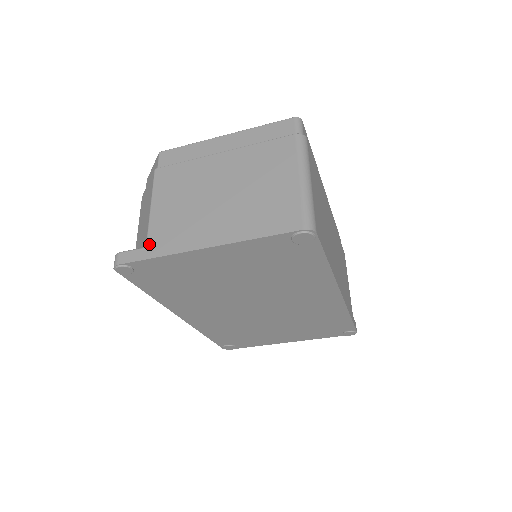
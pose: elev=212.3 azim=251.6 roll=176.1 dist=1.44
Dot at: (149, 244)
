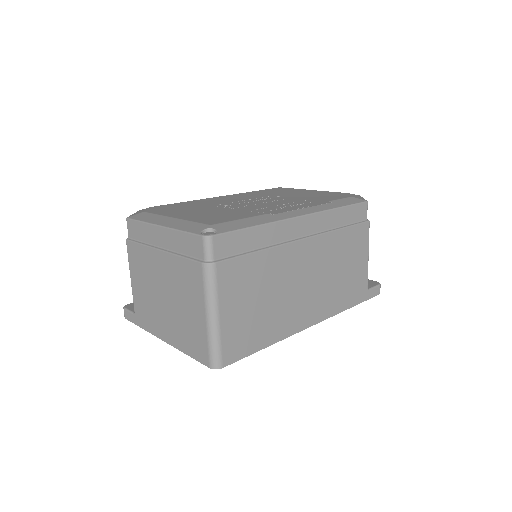
Dot at: (135, 314)
